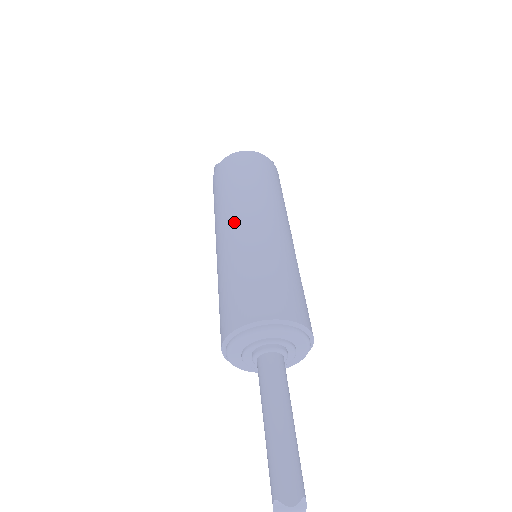
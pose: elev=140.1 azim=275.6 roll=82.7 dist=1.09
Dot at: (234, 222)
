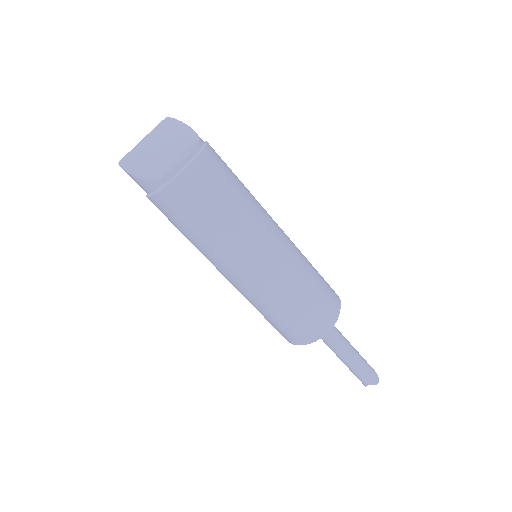
Dot at: (251, 262)
